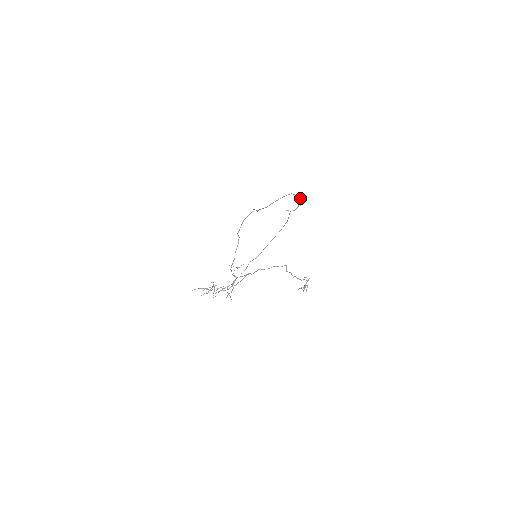
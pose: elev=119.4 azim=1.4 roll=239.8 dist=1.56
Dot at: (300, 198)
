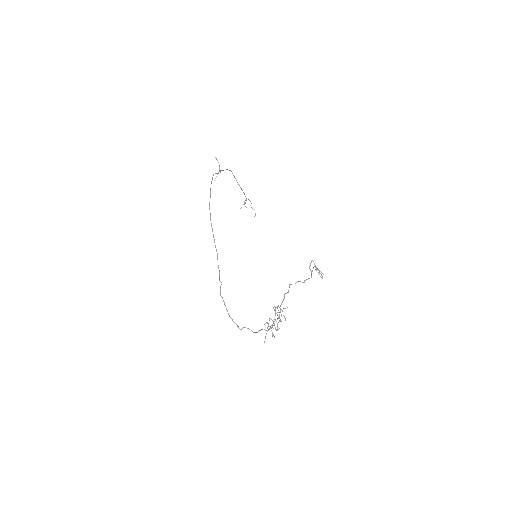
Dot at: (213, 175)
